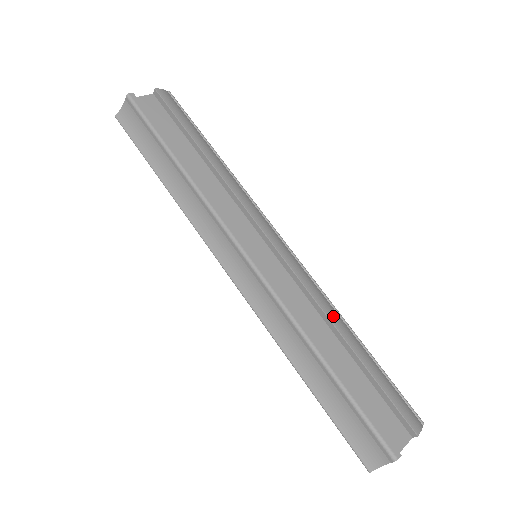
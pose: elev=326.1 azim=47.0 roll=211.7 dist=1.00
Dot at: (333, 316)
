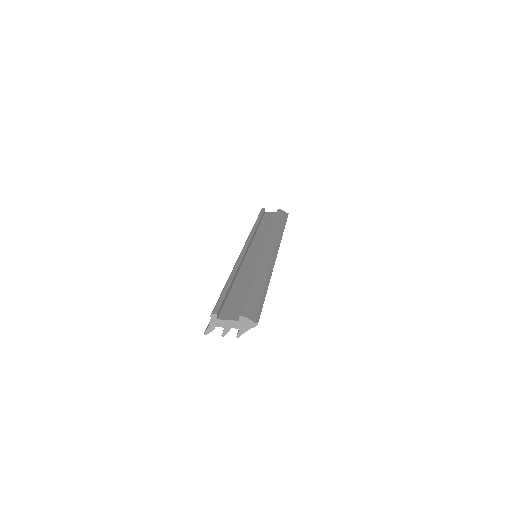
Dot at: (261, 272)
